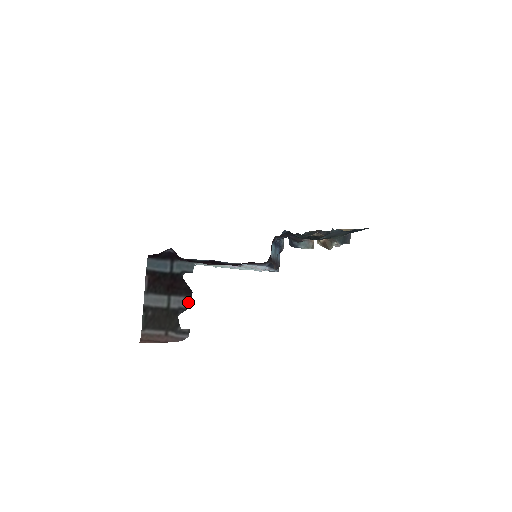
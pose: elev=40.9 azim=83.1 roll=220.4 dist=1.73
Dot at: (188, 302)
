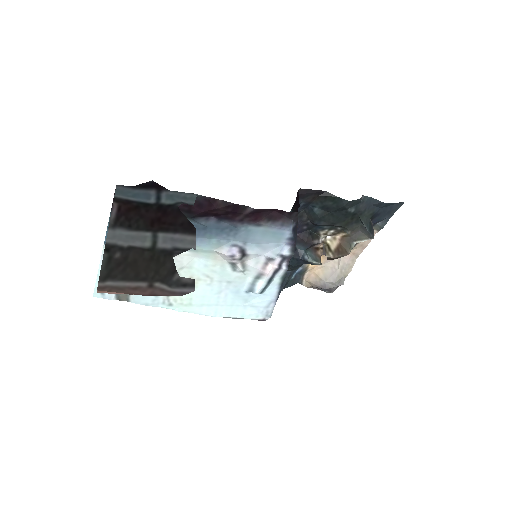
Dot at: (189, 241)
